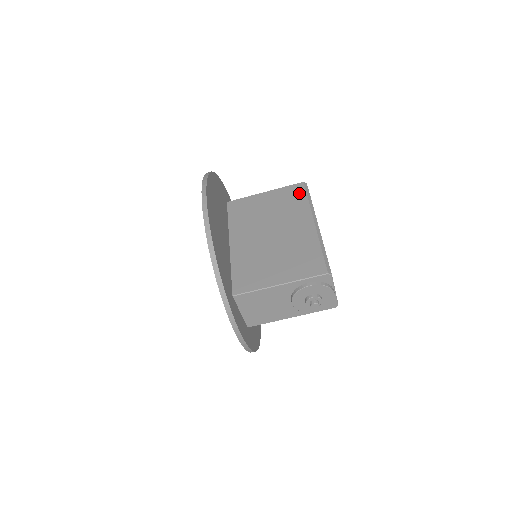
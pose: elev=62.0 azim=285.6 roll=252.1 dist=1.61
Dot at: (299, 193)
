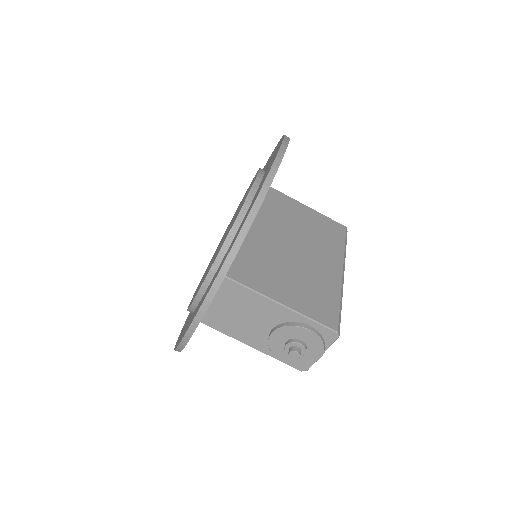
Dot at: (338, 233)
